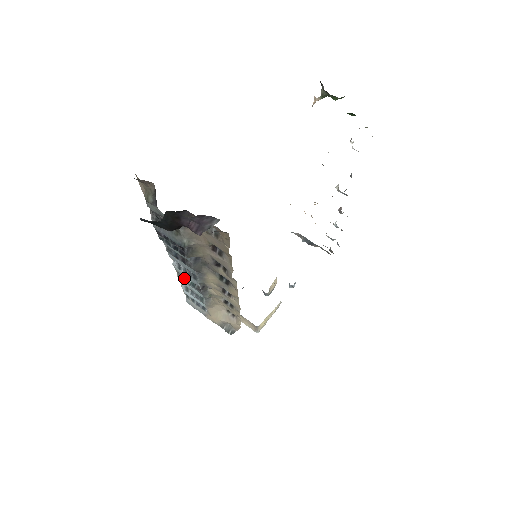
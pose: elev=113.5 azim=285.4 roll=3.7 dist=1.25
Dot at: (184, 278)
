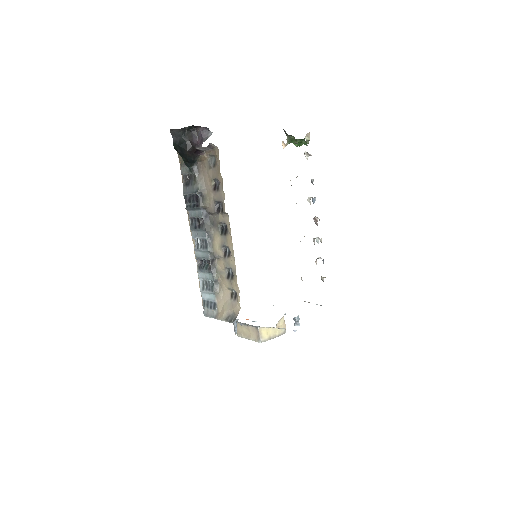
Dot at: (201, 266)
